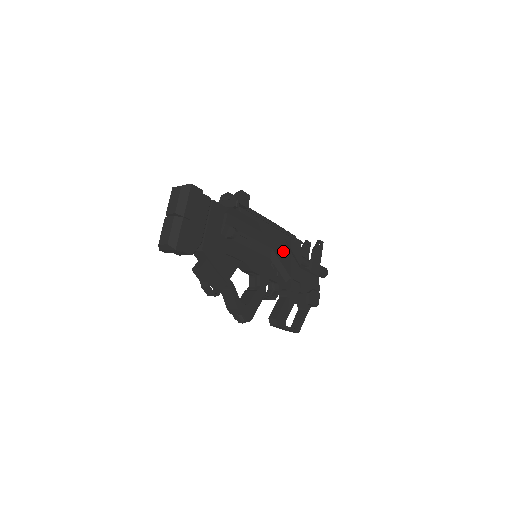
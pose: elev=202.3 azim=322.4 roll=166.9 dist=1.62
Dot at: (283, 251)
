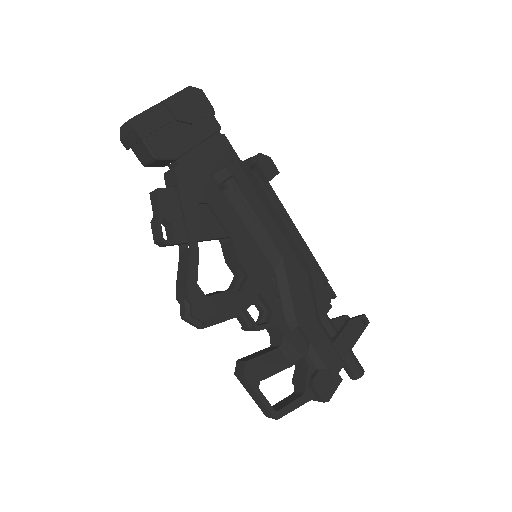
Dot at: (299, 276)
